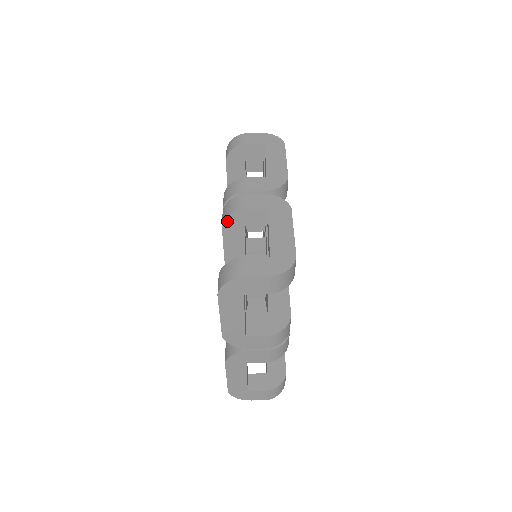
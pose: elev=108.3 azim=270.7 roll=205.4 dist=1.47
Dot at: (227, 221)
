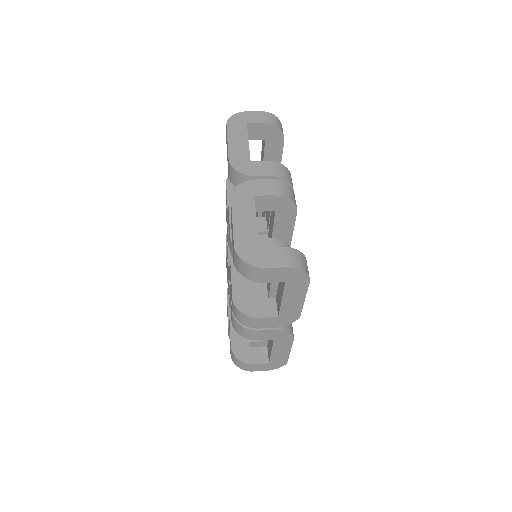
Dot at: occluded
